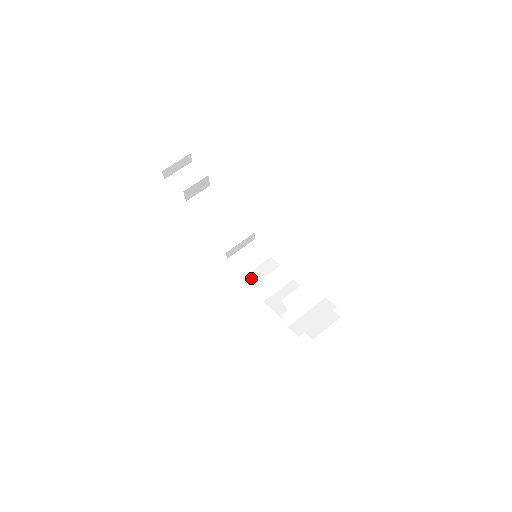
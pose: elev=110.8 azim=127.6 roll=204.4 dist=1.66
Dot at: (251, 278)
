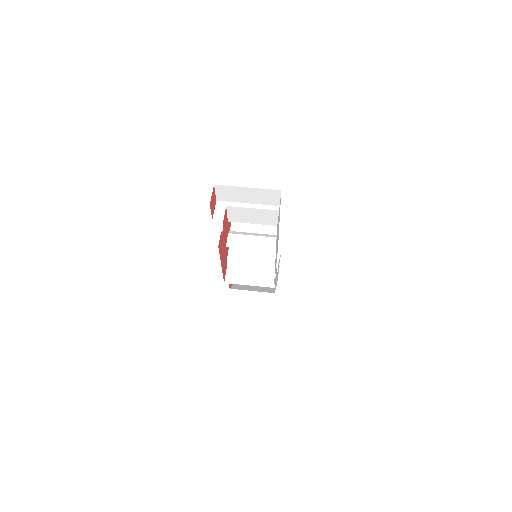
Dot at: occluded
